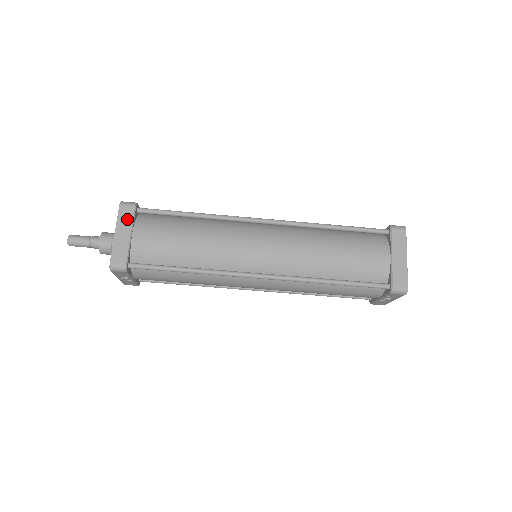
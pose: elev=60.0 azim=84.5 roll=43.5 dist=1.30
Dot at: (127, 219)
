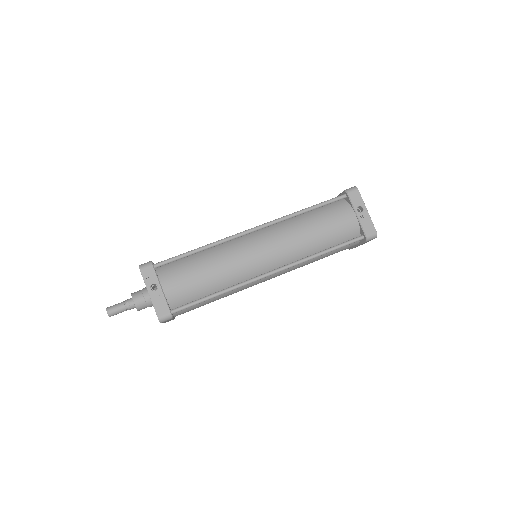
Dot at: occluded
